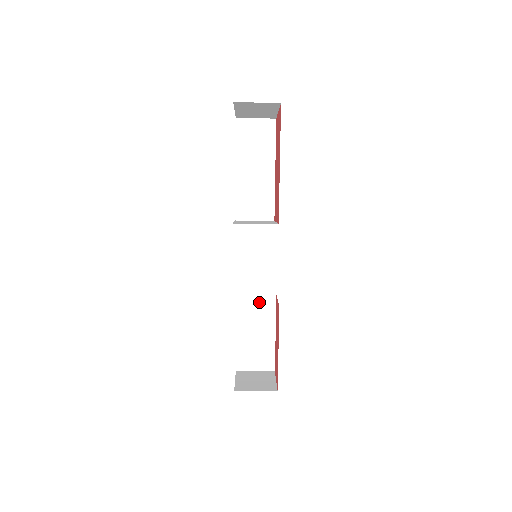
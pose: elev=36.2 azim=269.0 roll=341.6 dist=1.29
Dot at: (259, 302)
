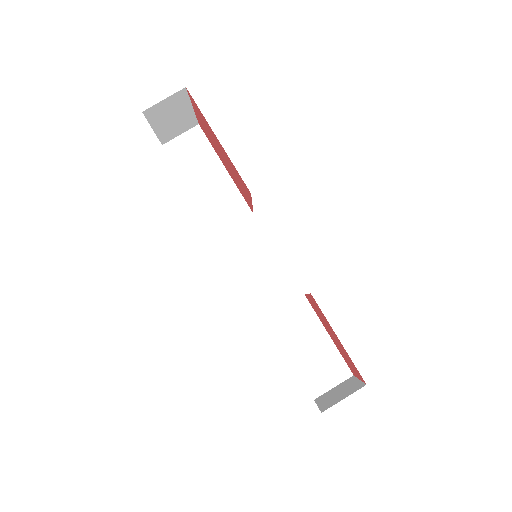
Dot at: (292, 312)
